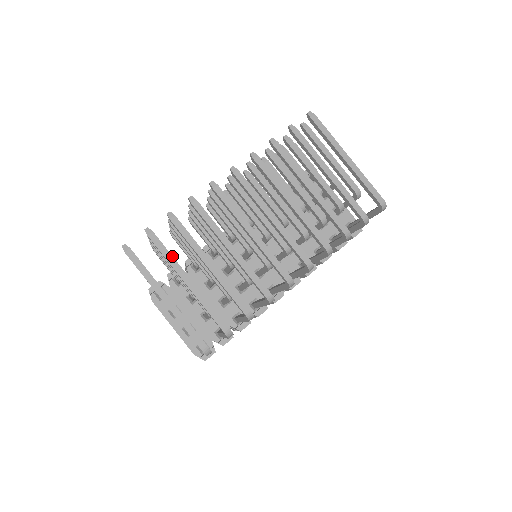
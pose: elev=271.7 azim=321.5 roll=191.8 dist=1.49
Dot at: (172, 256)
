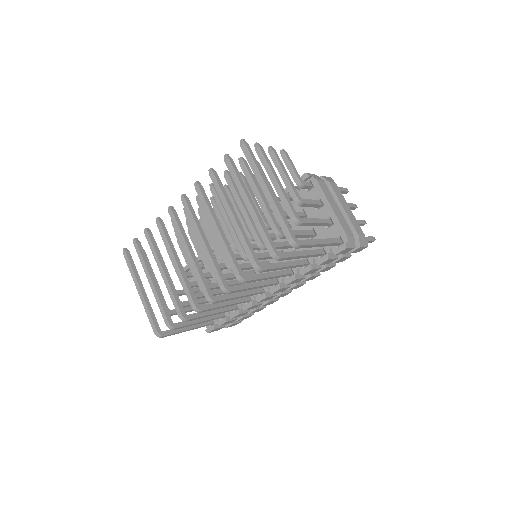
Dot at: (144, 262)
